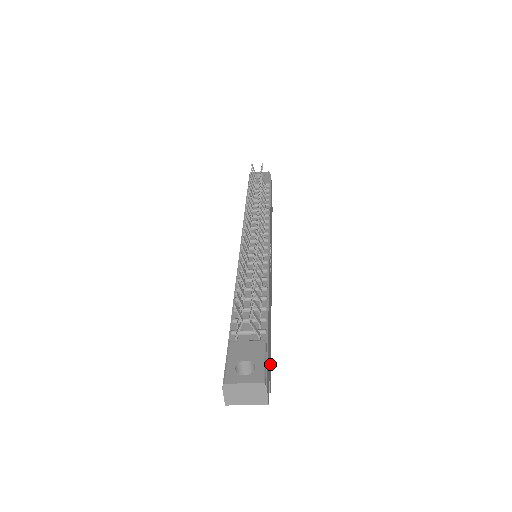
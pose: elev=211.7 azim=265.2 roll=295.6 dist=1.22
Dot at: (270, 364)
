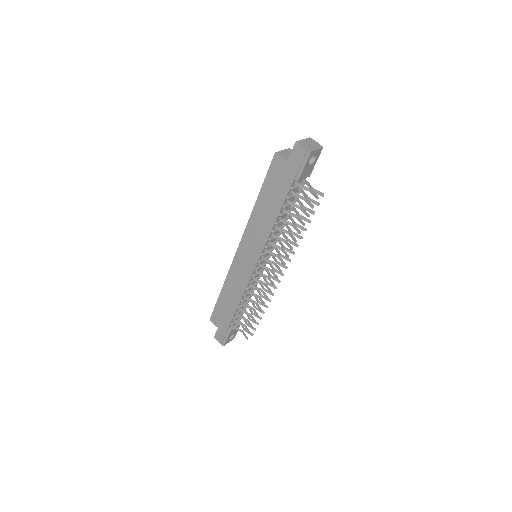
Dot at: occluded
